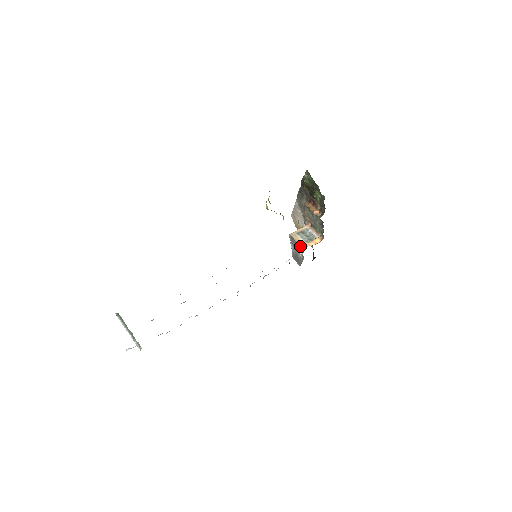
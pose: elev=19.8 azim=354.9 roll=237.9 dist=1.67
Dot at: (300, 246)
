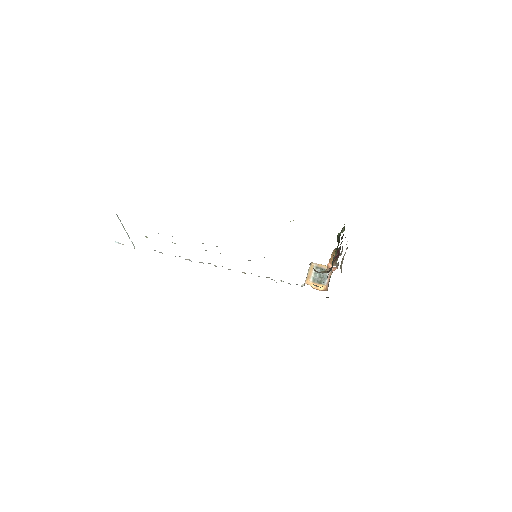
Dot at: occluded
